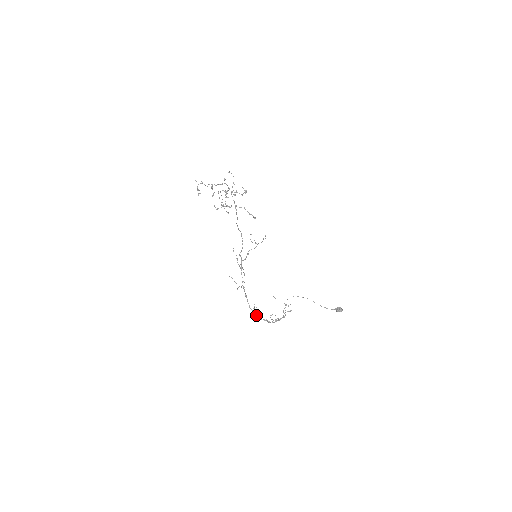
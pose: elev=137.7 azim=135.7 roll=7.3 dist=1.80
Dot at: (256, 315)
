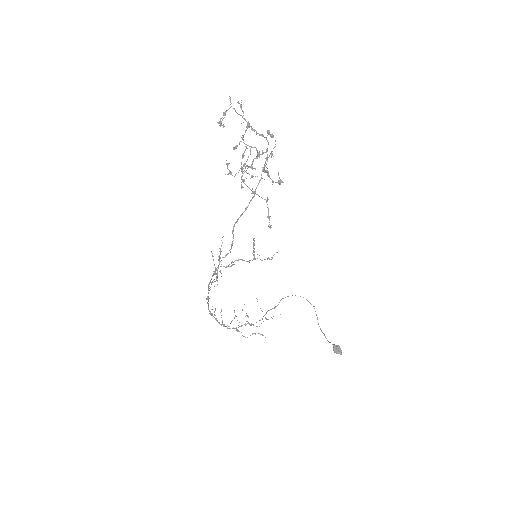
Dot at: (214, 317)
